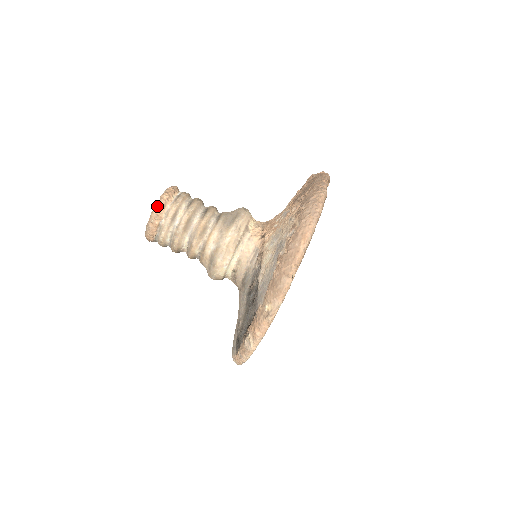
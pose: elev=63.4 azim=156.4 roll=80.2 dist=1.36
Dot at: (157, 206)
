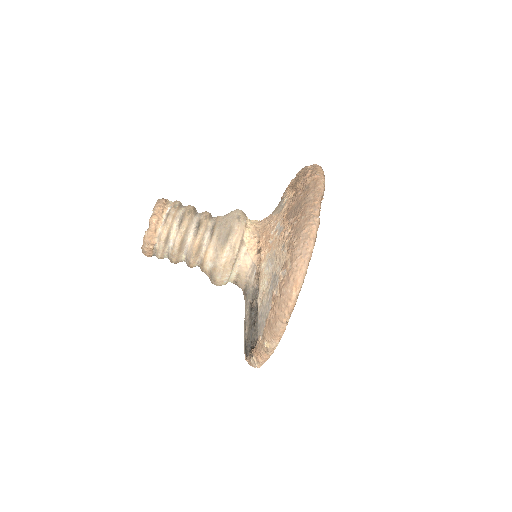
Dot at: (148, 232)
